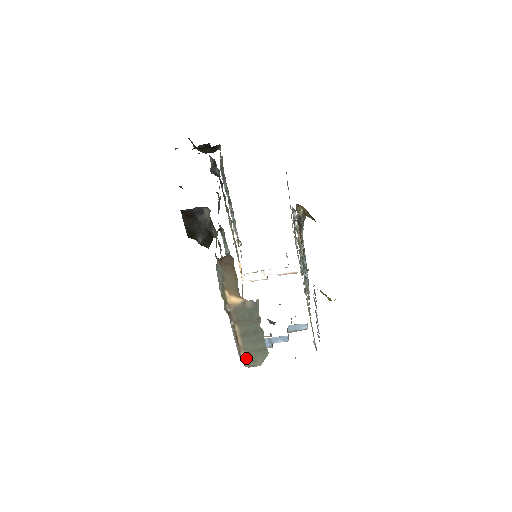
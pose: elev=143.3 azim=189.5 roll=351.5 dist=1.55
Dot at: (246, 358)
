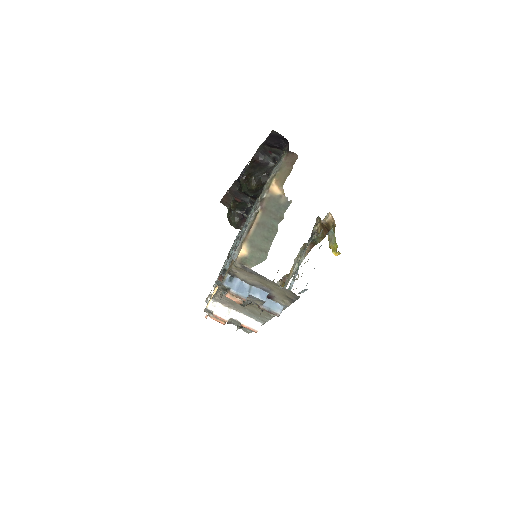
Dot at: (244, 252)
